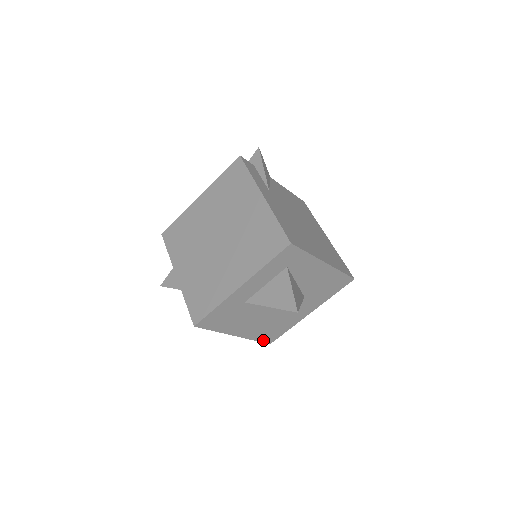
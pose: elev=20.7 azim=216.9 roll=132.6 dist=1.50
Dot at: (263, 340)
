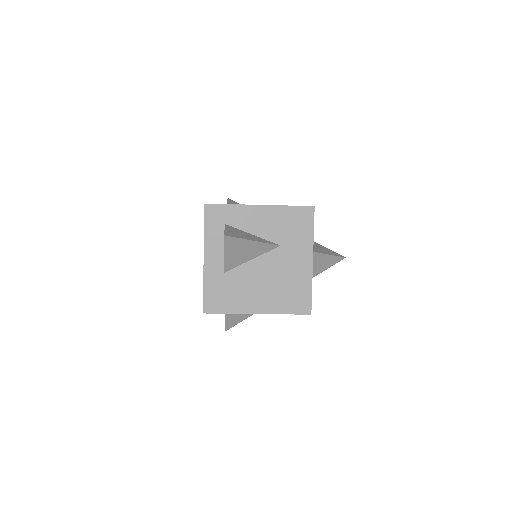
Dot at: (296, 311)
